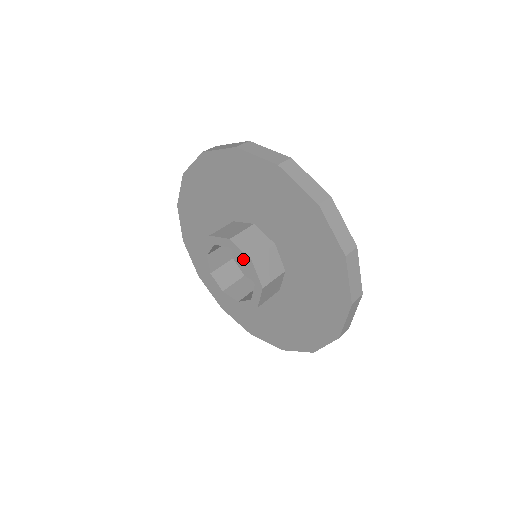
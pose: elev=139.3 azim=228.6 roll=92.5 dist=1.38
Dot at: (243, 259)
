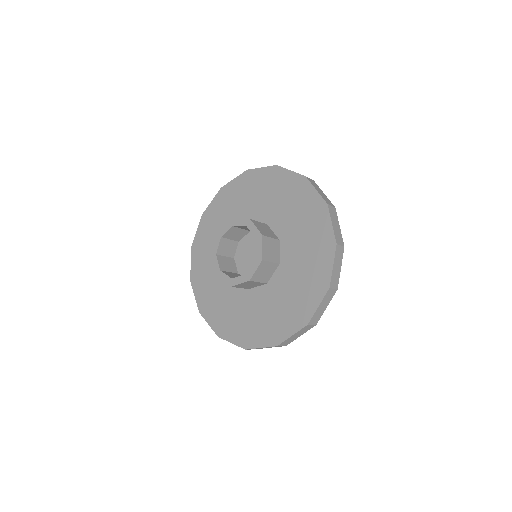
Dot at: (255, 235)
